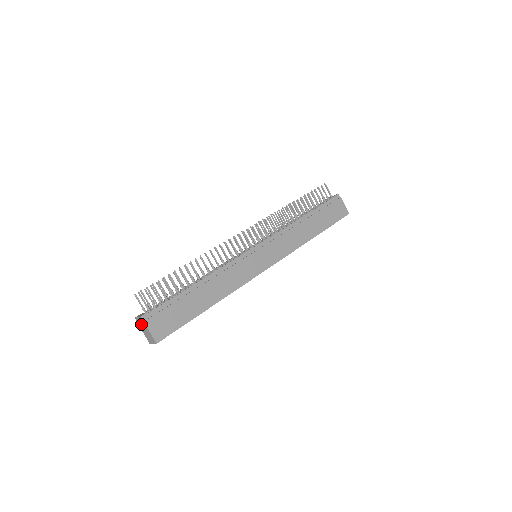
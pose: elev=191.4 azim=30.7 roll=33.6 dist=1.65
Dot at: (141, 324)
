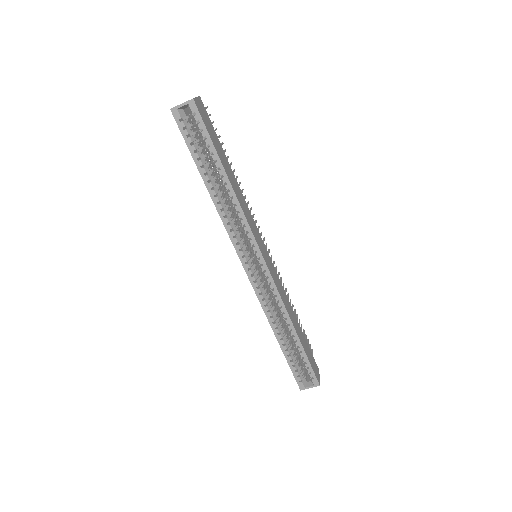
Dot at: occluded
